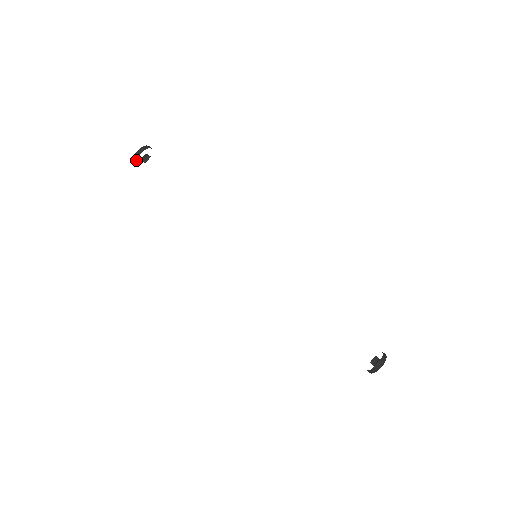
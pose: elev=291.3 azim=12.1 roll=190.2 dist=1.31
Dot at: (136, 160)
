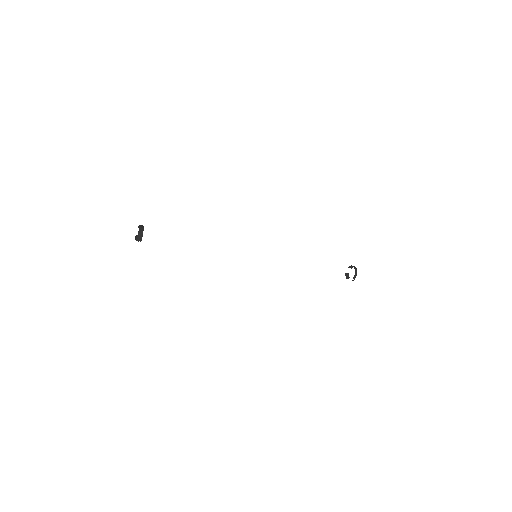
Dot at: occluded
